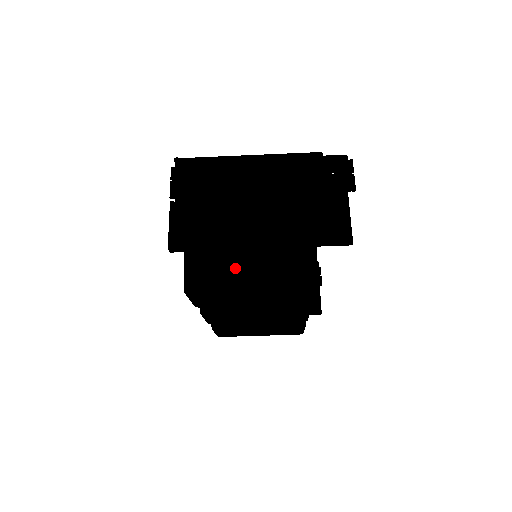
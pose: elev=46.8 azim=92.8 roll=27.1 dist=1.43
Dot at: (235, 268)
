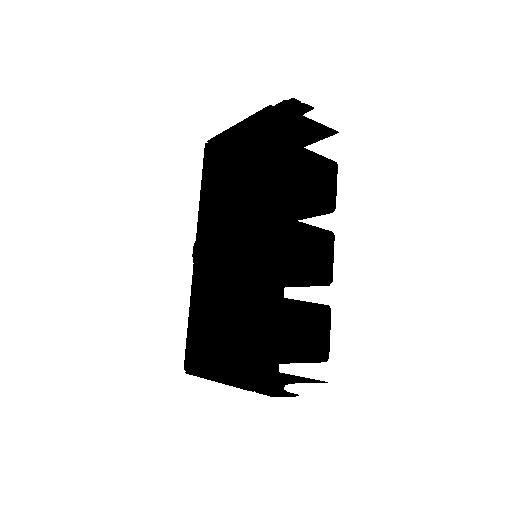
Dot at: occluded
